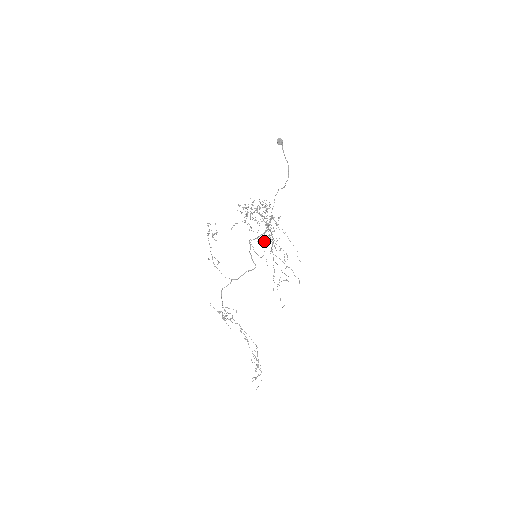
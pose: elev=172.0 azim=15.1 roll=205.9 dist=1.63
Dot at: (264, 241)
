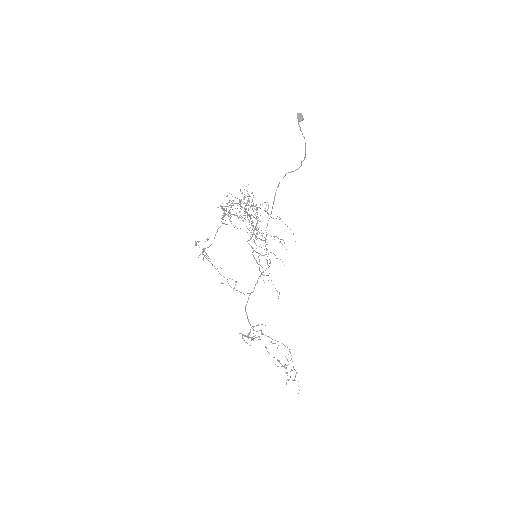
Dot at: (266, 236)
